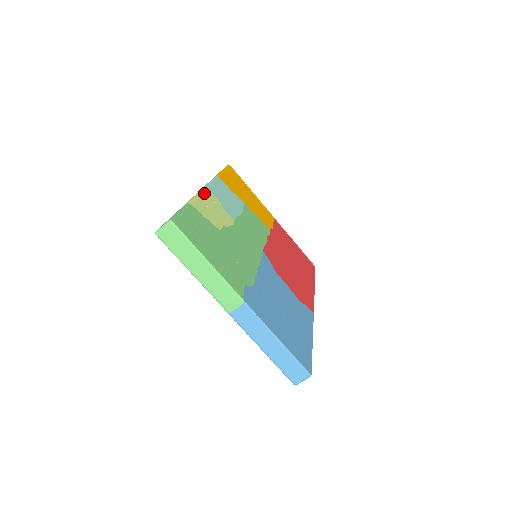
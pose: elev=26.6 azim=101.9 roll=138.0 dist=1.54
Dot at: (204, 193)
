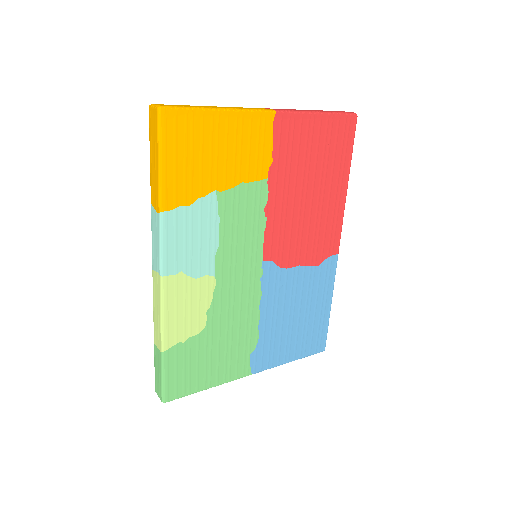
Dot at: (166, 300)
